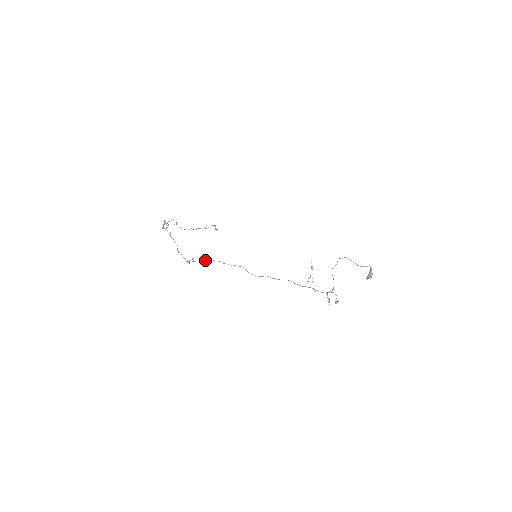
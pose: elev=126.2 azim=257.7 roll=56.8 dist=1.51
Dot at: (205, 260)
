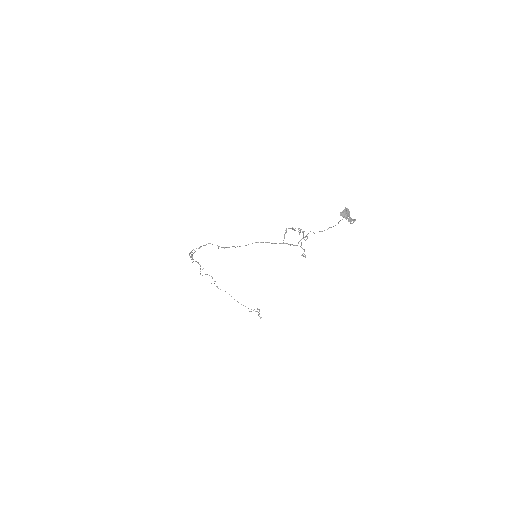
Dot at: (203, 245)
